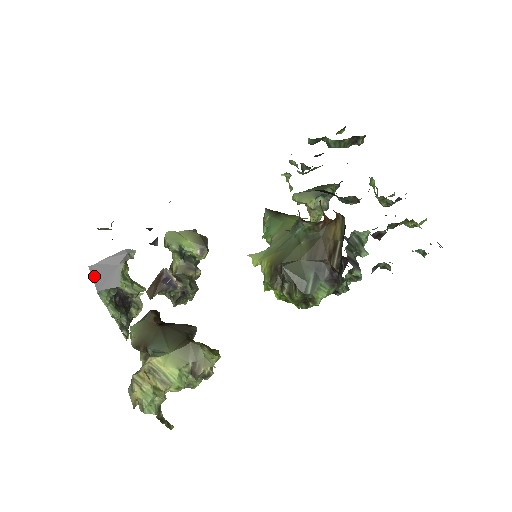
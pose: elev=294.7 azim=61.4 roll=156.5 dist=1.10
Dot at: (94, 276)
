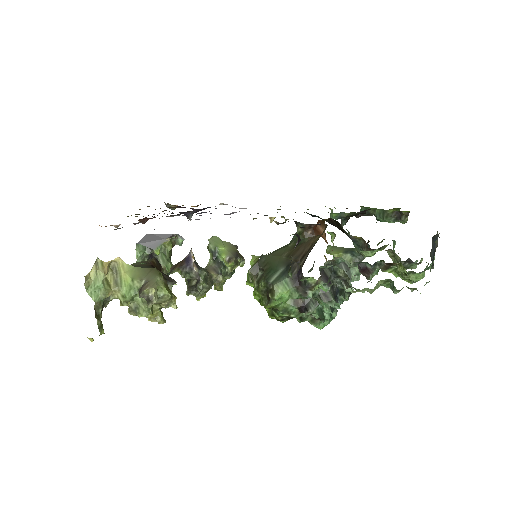
Dot at: (145, 238)
